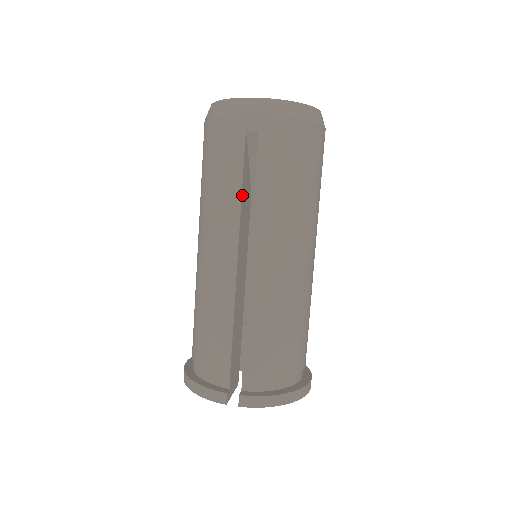
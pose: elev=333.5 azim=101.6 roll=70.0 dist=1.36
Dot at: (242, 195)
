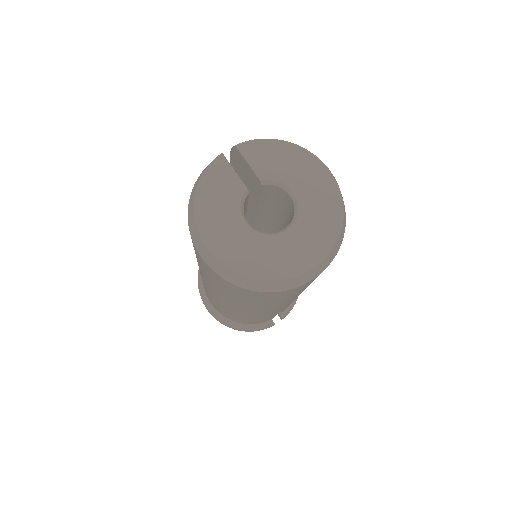
Dot at: occluded
